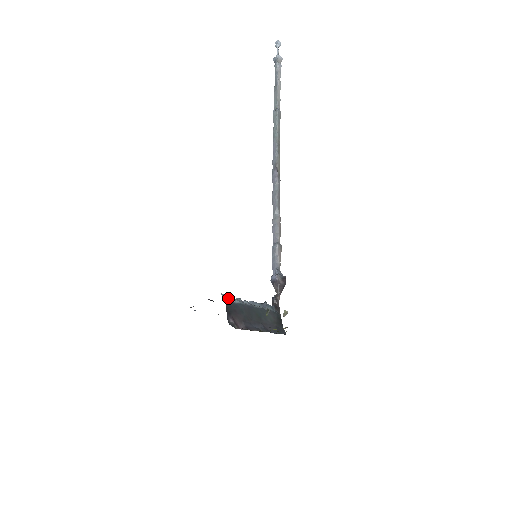
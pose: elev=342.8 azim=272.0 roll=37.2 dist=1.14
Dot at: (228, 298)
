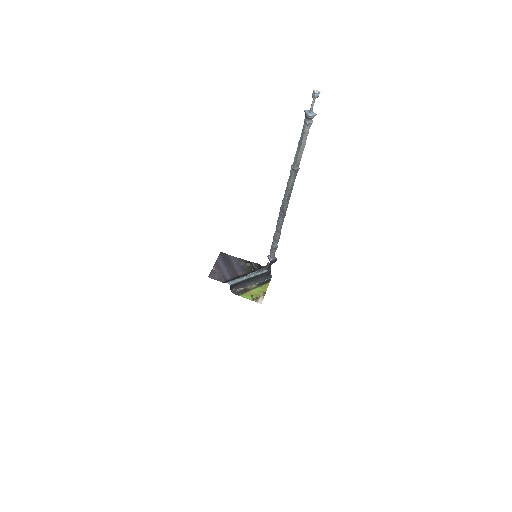
Dot at: (232, 283)
